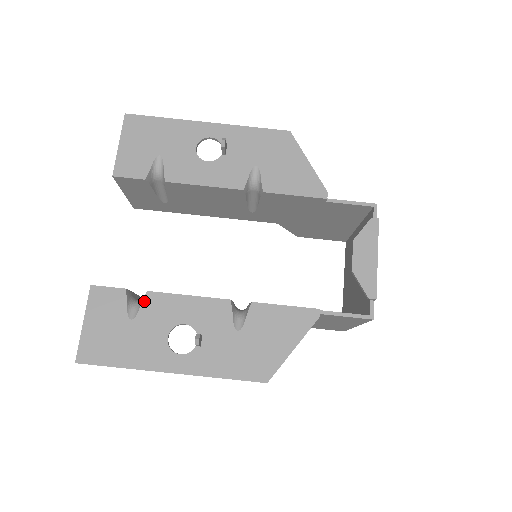
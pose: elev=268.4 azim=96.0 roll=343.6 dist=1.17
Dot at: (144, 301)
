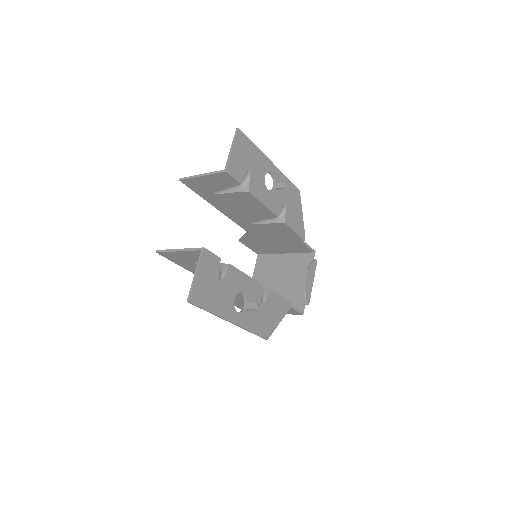
Dot at: (228, 270)
